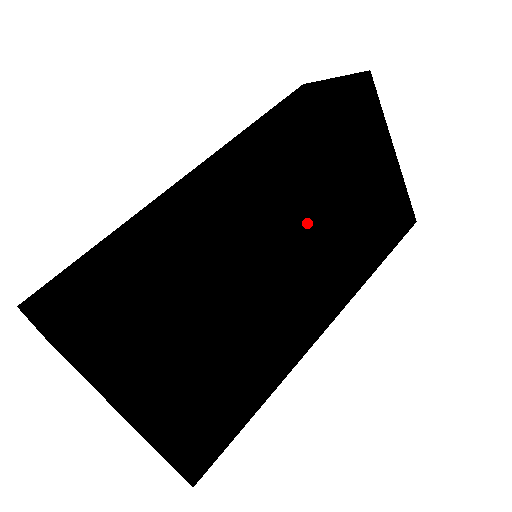
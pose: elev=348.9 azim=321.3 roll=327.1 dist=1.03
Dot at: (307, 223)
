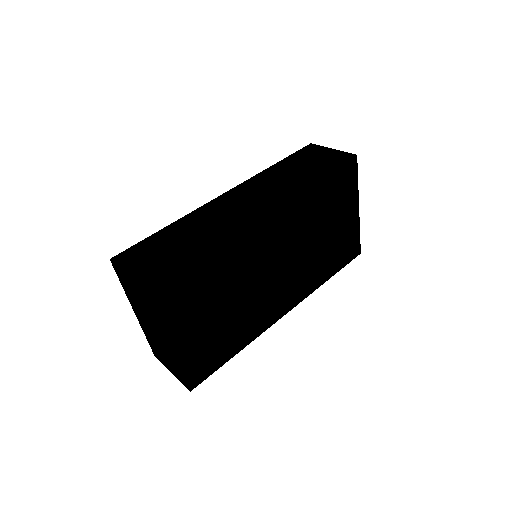
Dot at: (292, 241)
